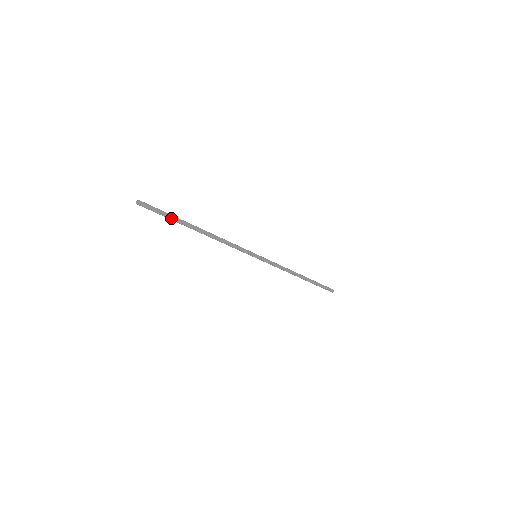
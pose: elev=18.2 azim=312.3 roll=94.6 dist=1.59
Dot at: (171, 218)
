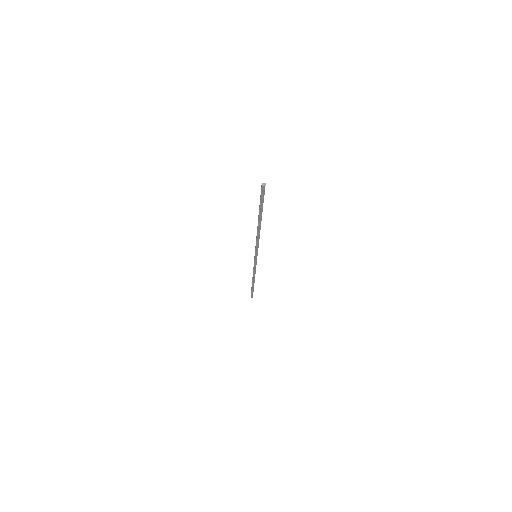
Dot at: (262, 207)
